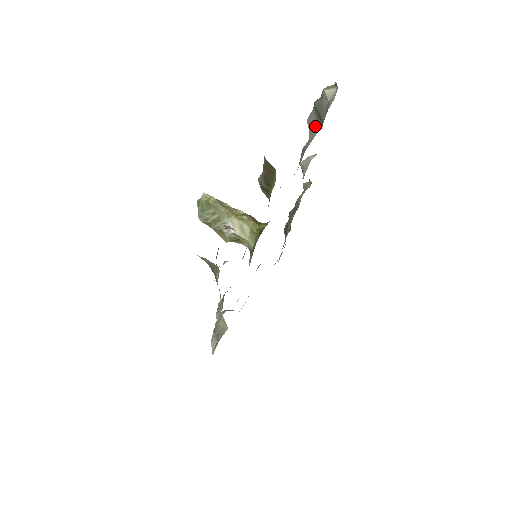
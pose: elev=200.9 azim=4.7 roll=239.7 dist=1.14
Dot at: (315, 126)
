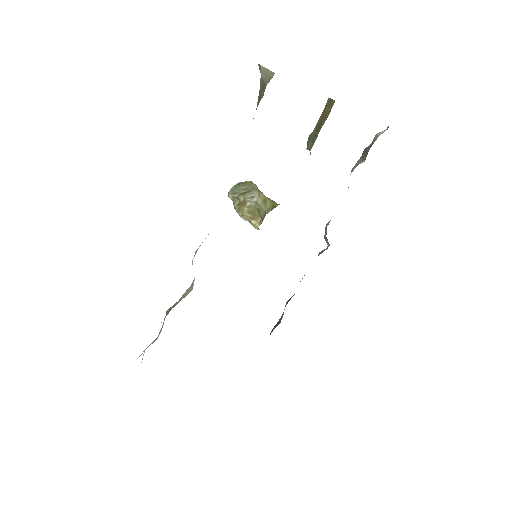
Dot at: occluded
